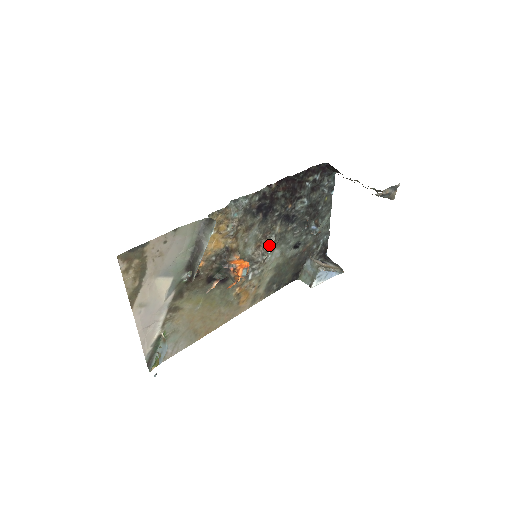
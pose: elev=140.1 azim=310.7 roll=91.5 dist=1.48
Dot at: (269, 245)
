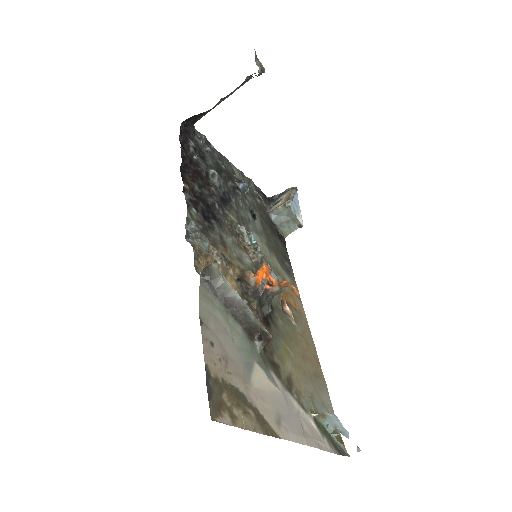
Dot at: (247, 237)
